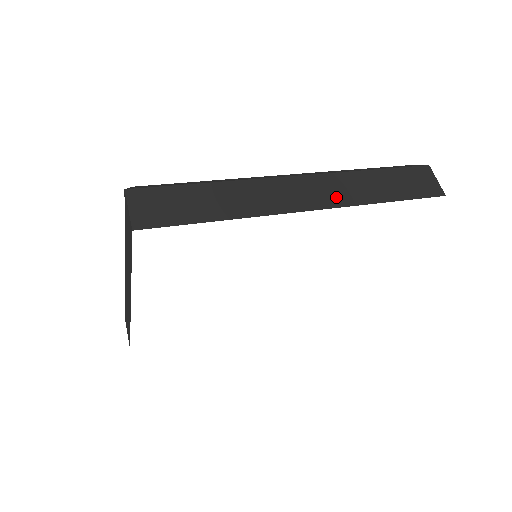
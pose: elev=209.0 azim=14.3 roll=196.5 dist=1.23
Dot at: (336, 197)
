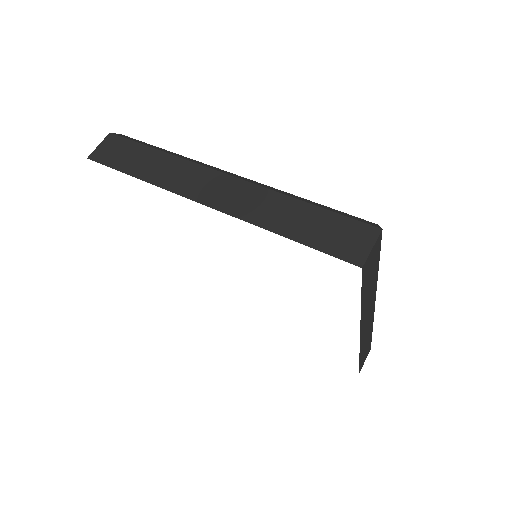
Dot at: (238, 206)
